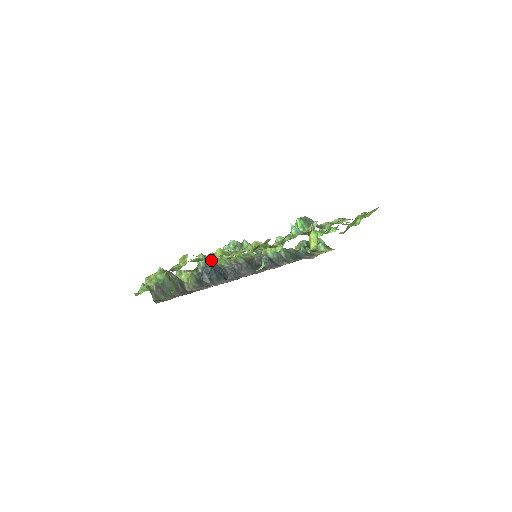
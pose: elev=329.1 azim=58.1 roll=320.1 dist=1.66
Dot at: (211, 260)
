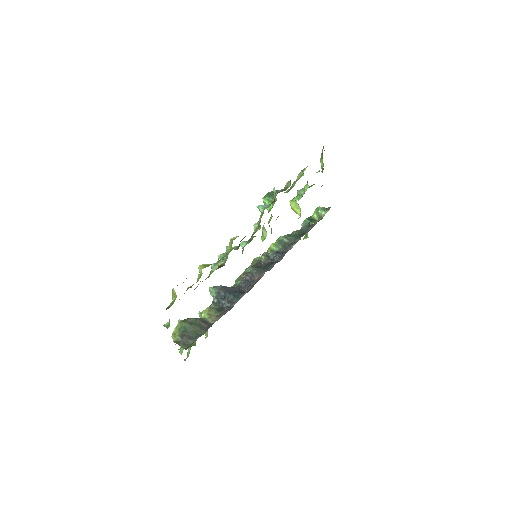
Dot at: occluded
